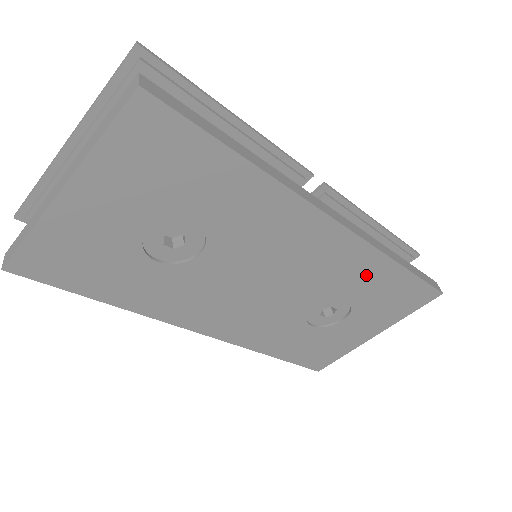
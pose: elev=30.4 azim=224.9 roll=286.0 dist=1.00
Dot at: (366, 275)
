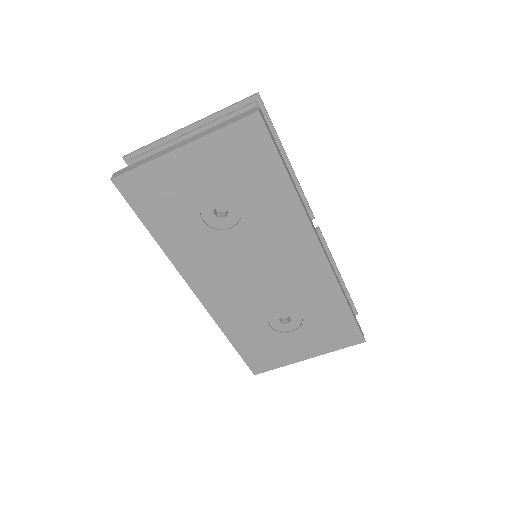
Dot at: (322, 299)
